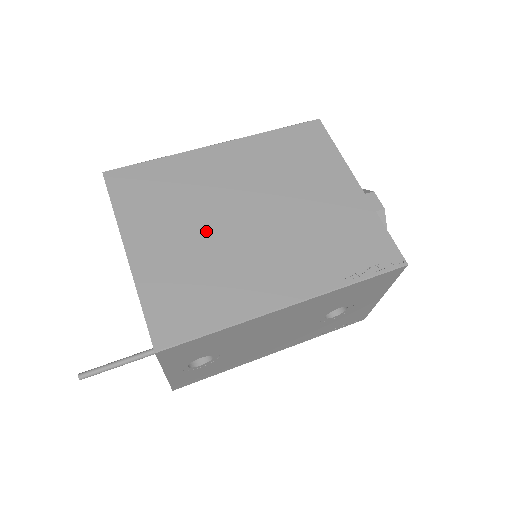
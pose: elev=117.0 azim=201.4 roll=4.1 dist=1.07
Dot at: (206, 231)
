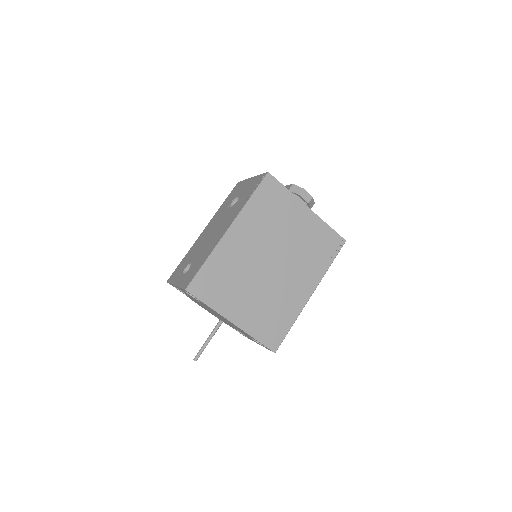
Dot at: (258, 286)
